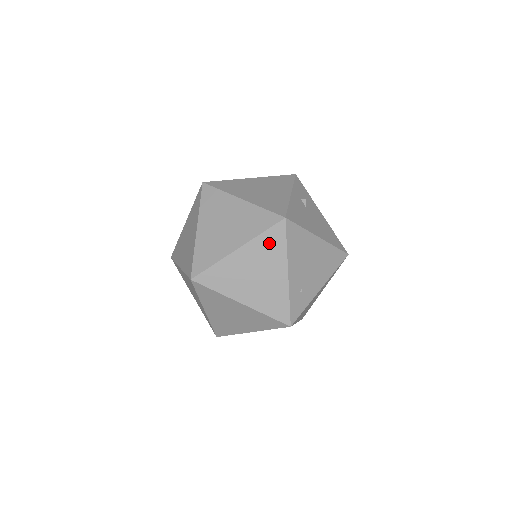
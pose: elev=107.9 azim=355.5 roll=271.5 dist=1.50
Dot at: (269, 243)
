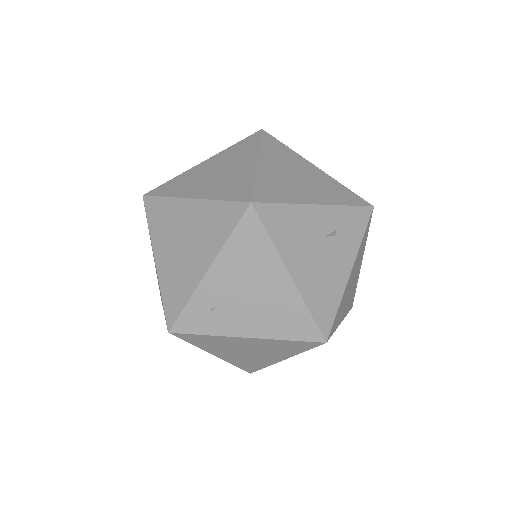
Dot at: (218, 218)
